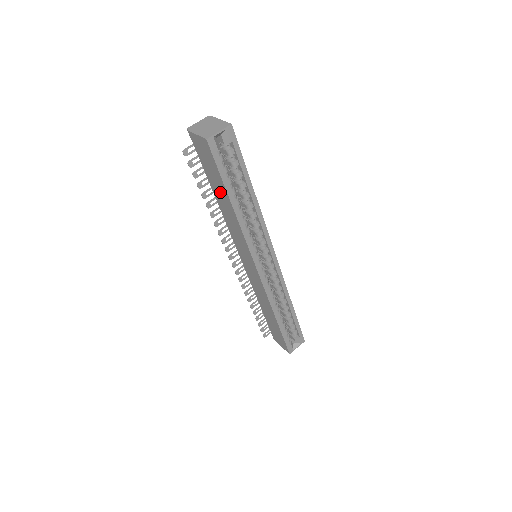
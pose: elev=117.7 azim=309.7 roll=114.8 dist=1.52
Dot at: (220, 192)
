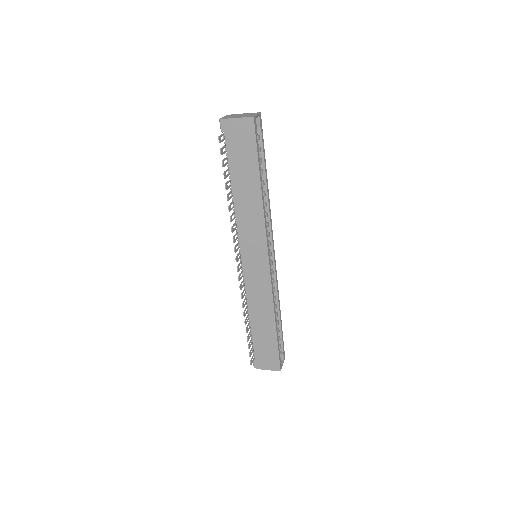
Dot at: (246, 178)
